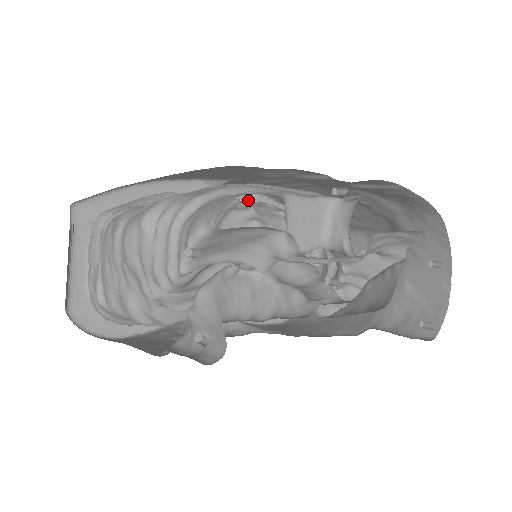
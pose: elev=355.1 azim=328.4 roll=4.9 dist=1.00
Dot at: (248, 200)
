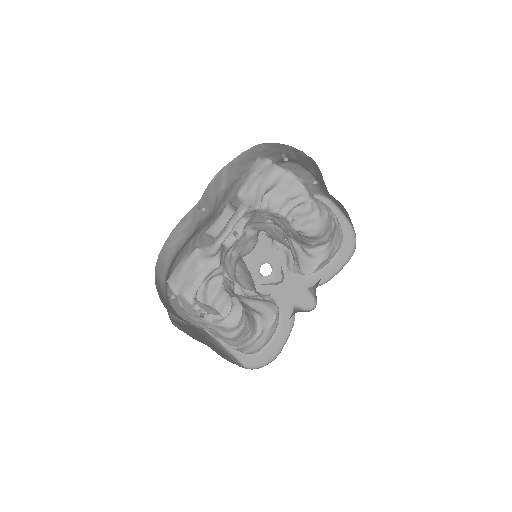
Dot at: occluded
